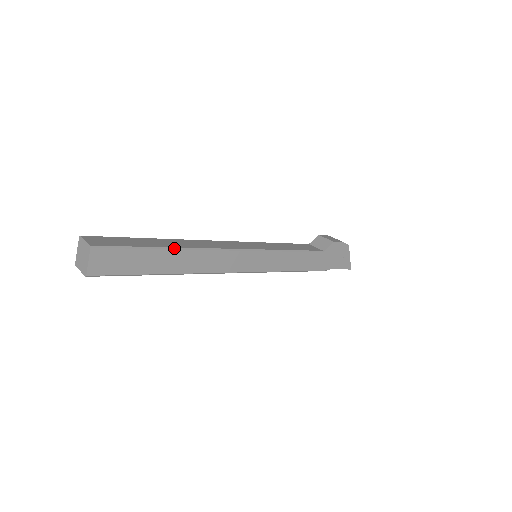
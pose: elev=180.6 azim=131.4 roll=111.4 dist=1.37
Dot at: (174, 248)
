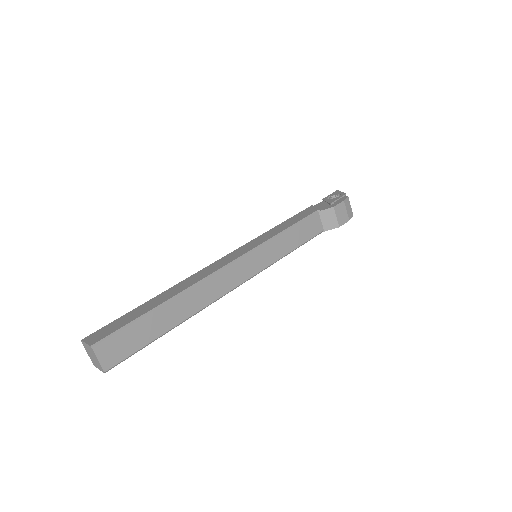
Dot at: occluded
